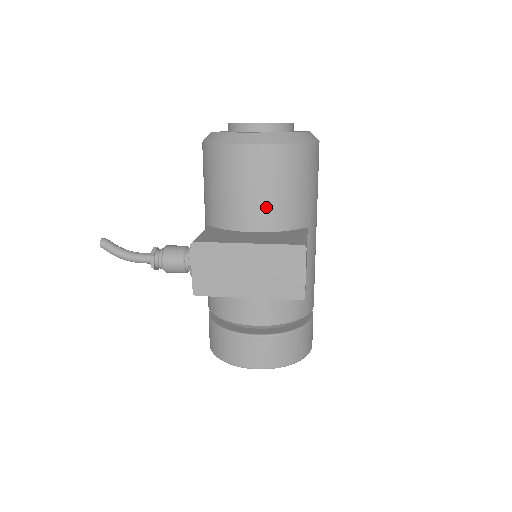
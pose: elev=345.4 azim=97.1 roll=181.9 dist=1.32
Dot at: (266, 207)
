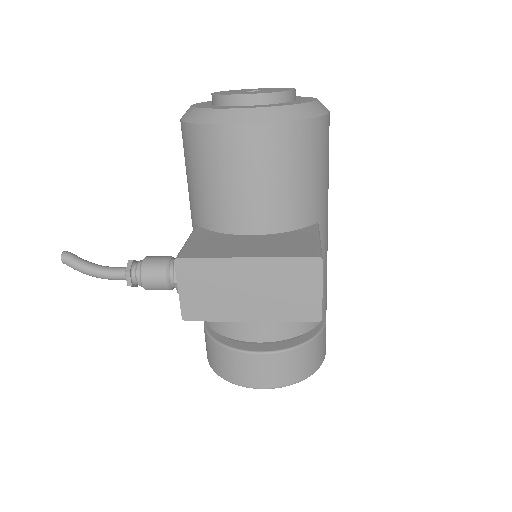
Dot at: (267, 204)
